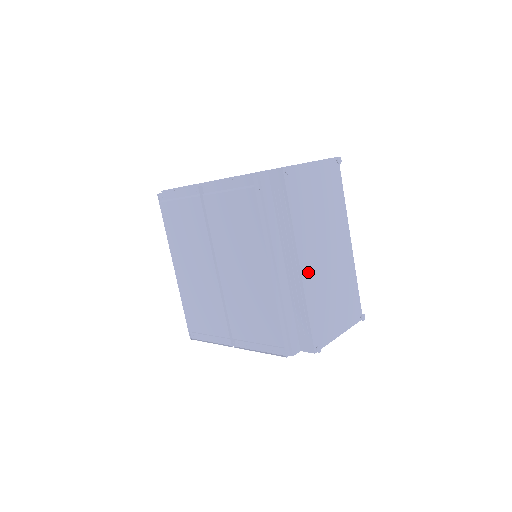
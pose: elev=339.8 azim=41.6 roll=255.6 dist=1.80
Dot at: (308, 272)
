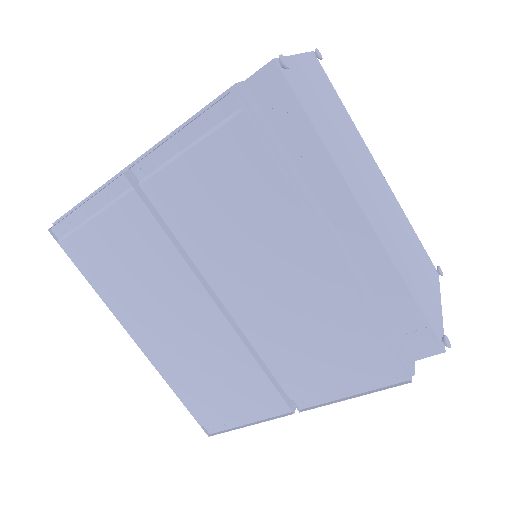
Dot at: (378, 228)
